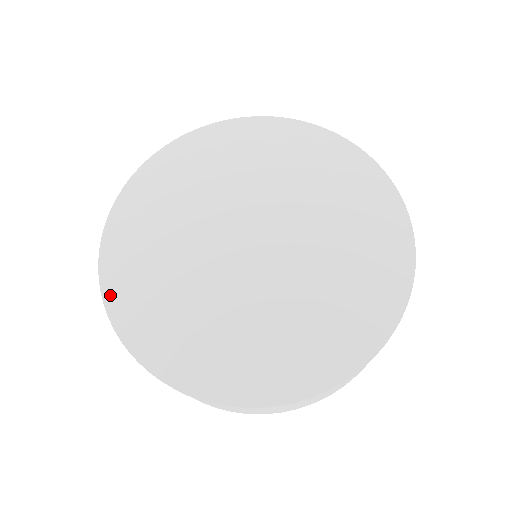
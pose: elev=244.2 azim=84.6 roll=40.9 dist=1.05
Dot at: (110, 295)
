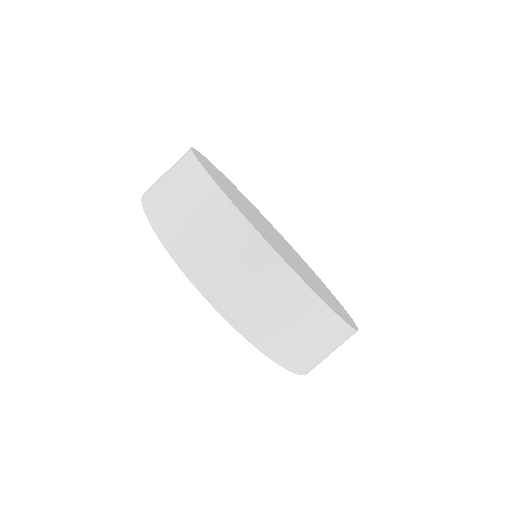
Dot at: occluded
